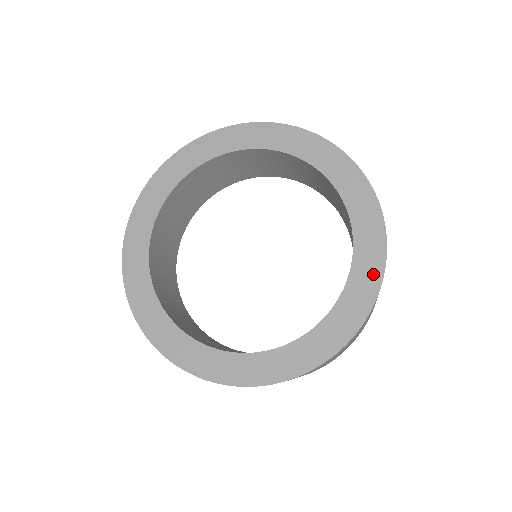
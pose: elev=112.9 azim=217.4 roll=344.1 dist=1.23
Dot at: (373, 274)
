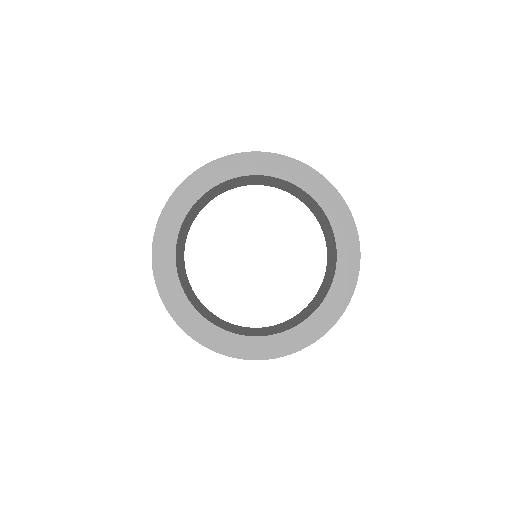
Dot at: (335, 200)
